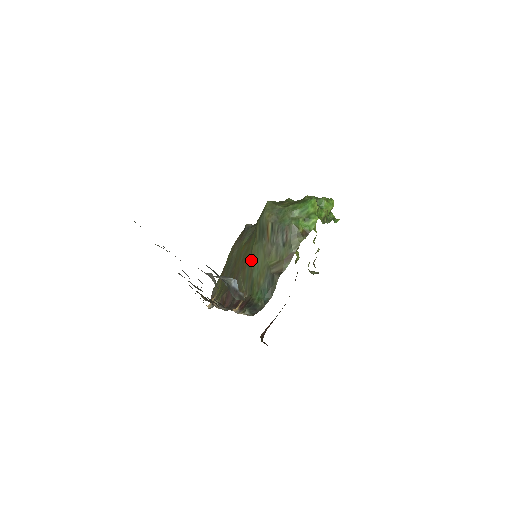
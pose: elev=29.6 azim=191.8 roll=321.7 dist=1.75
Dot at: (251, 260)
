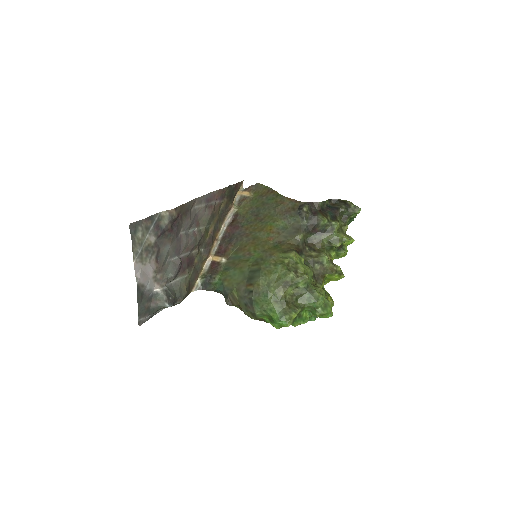
Dot at: (240, 263)
